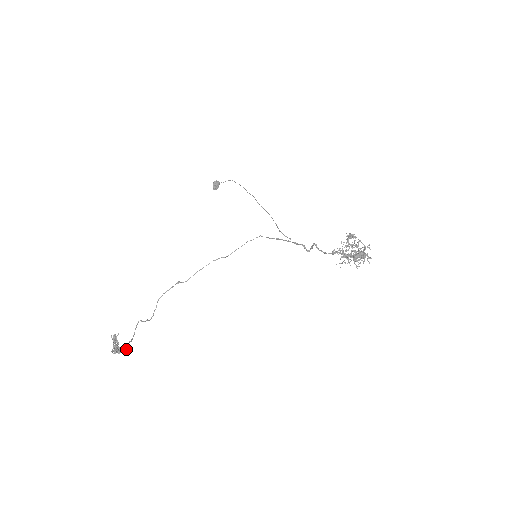
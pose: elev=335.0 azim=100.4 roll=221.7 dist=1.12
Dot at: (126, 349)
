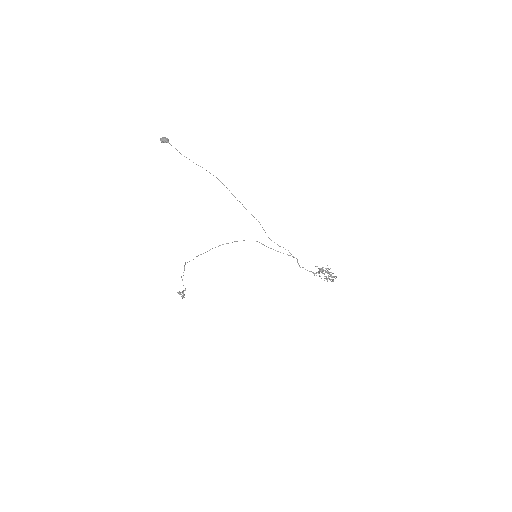
Dot at: occluded
